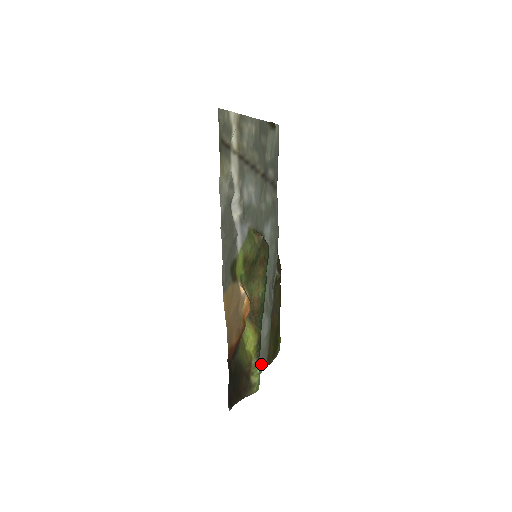
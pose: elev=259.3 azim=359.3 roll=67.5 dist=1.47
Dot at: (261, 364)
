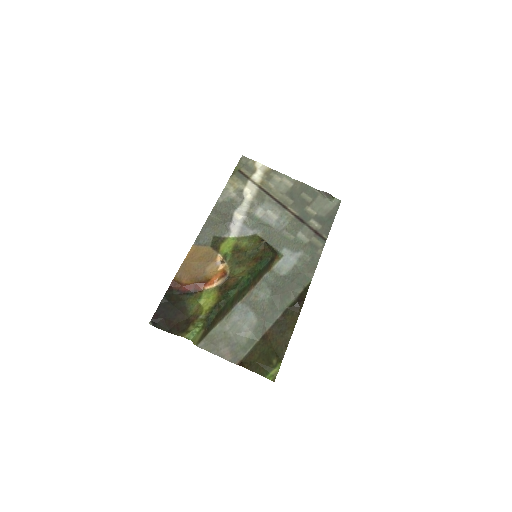
Dot at: (225, 349)
